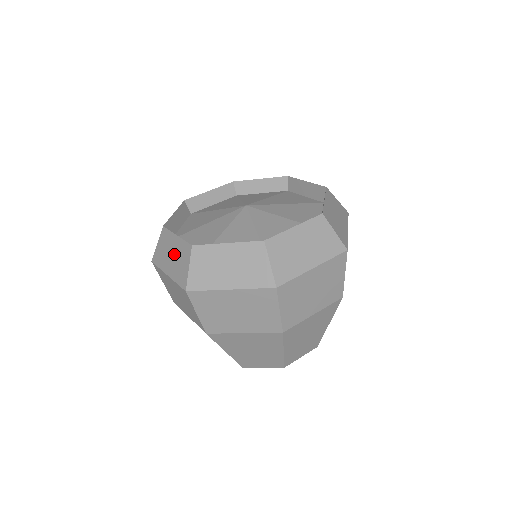
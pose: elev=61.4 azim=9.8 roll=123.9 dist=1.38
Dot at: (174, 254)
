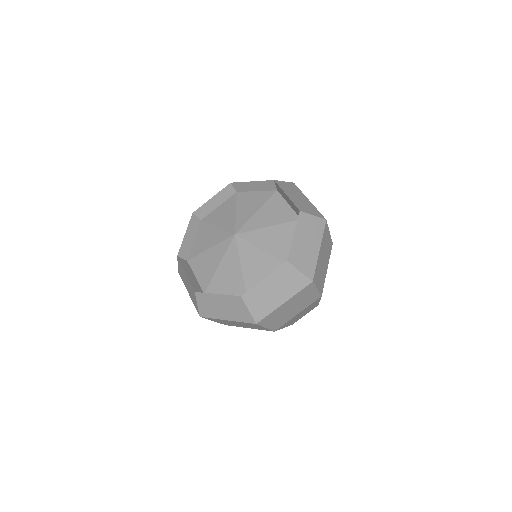
Dot at: (224, 306)
